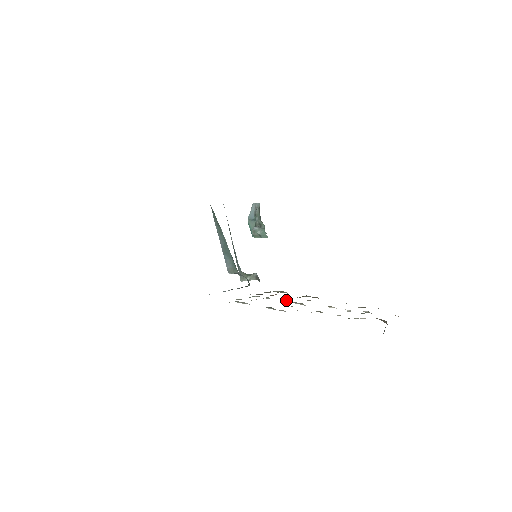
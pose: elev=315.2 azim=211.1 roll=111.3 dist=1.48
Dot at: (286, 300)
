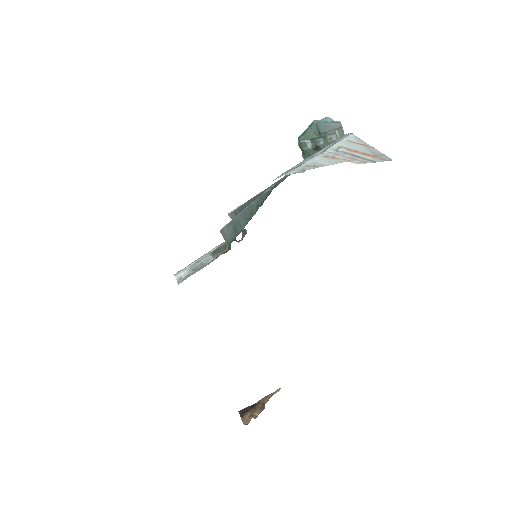
Dot at: occluded
